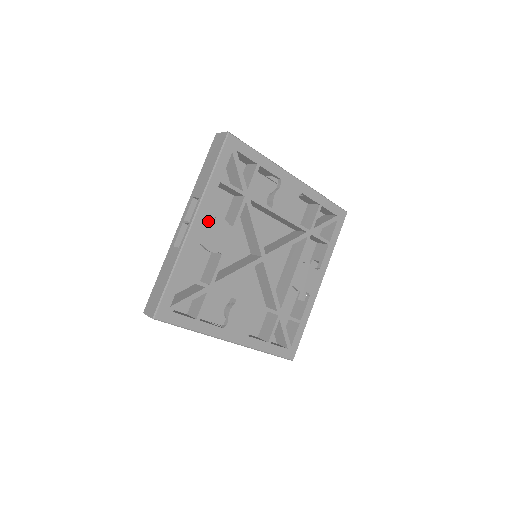
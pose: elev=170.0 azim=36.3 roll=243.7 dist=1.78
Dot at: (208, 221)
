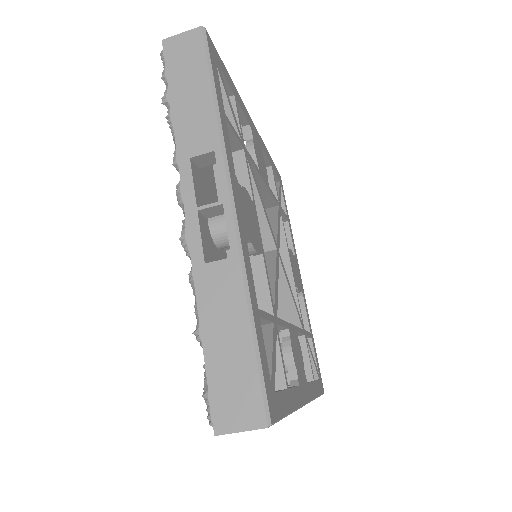
Dot at: (240, 194)
